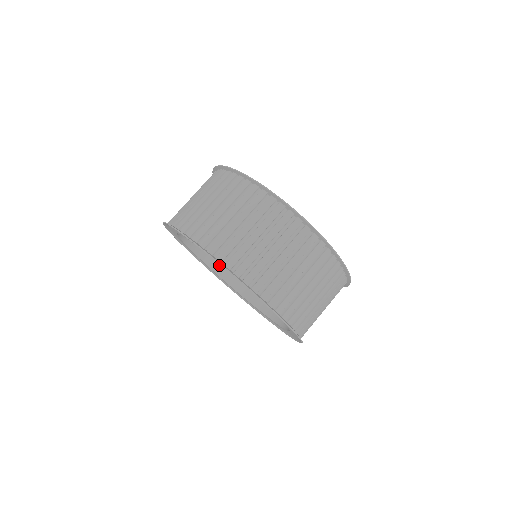
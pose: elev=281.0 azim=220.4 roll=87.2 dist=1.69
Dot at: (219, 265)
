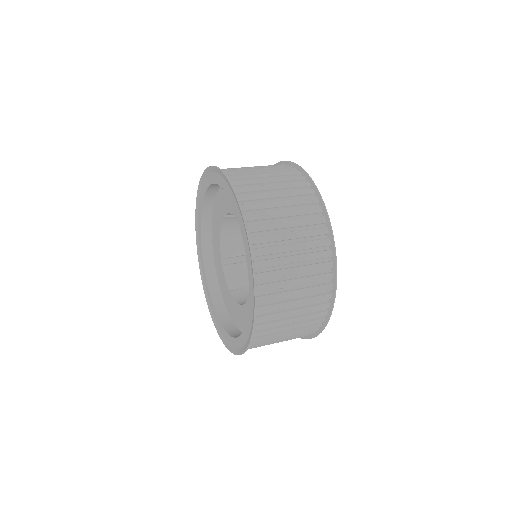
Dot at: (210, 248)
